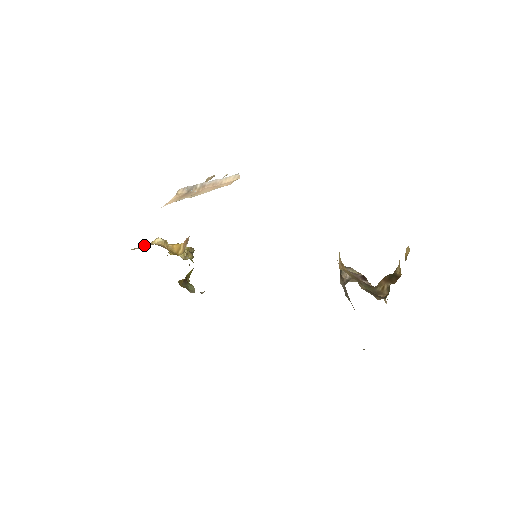
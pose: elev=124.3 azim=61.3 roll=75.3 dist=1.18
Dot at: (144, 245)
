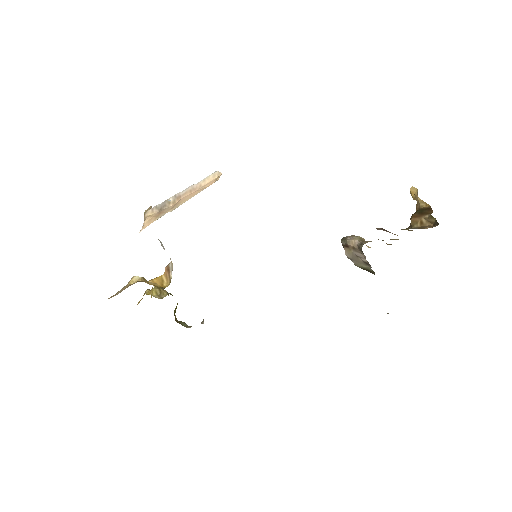
Dot at: (121, 289)
